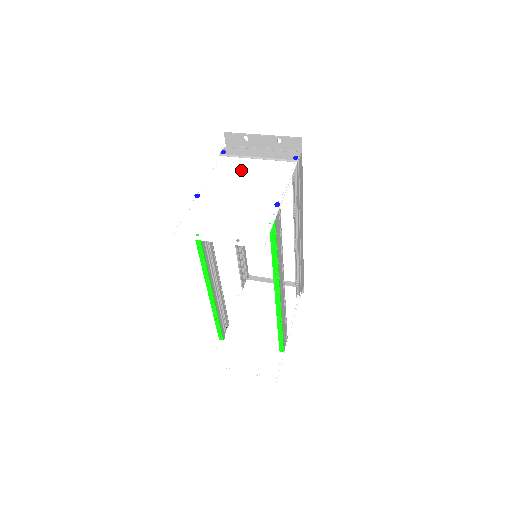
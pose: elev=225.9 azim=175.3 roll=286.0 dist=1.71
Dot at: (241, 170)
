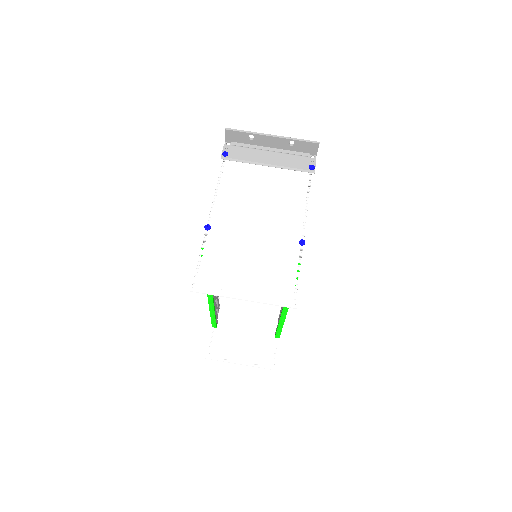
Dot at: (251, 185)
